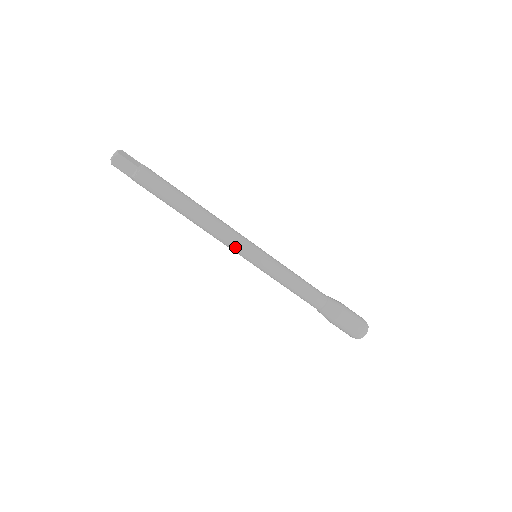
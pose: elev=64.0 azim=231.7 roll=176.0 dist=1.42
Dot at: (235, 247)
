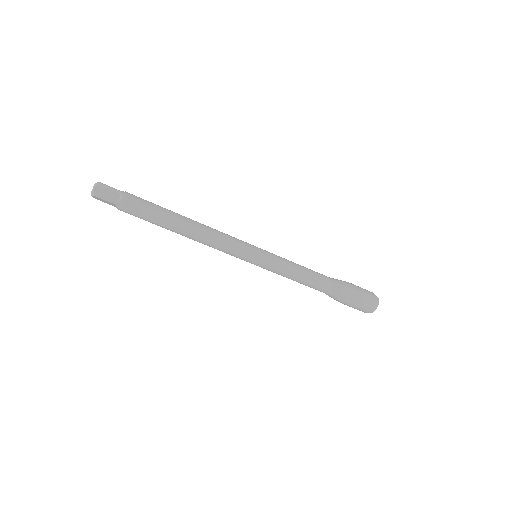
Dot at: (231, 255)
